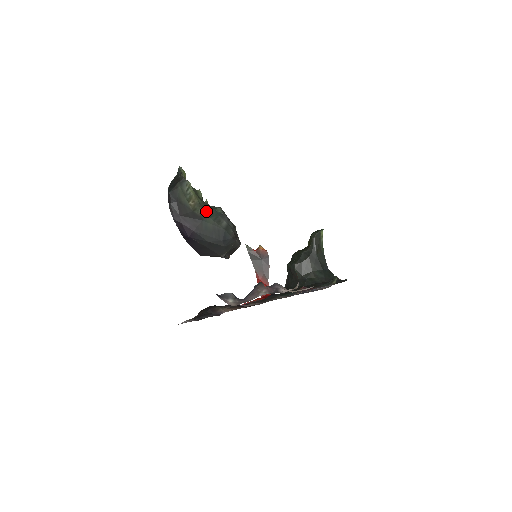
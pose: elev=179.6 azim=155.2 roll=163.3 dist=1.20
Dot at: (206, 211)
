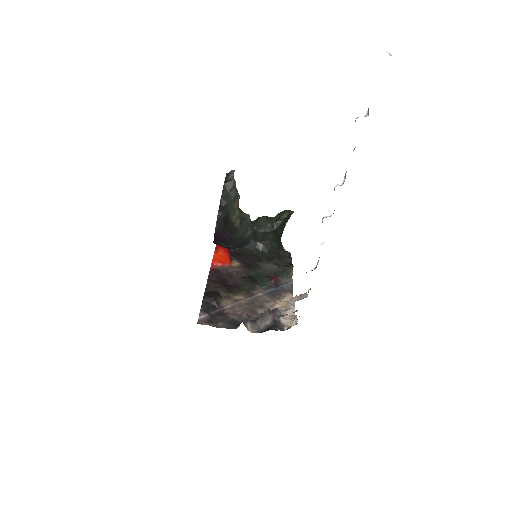
Dot at: (241, 223)
